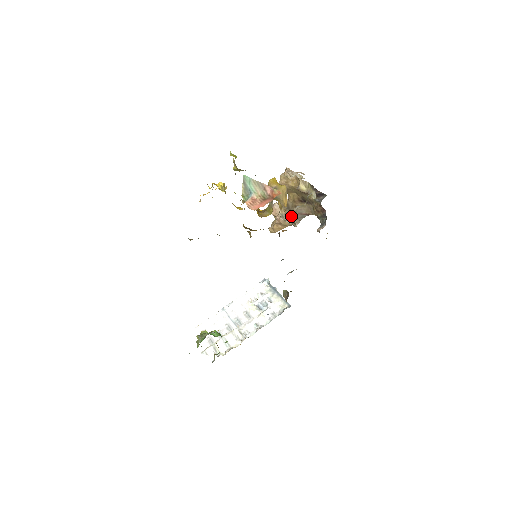
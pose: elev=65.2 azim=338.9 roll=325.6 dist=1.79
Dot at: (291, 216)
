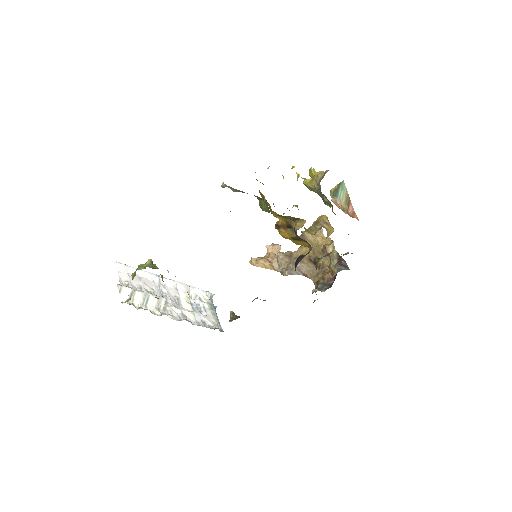
Dot at: (286, 265)
